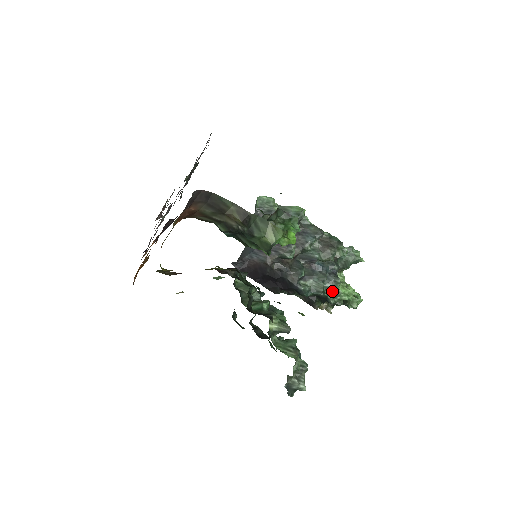
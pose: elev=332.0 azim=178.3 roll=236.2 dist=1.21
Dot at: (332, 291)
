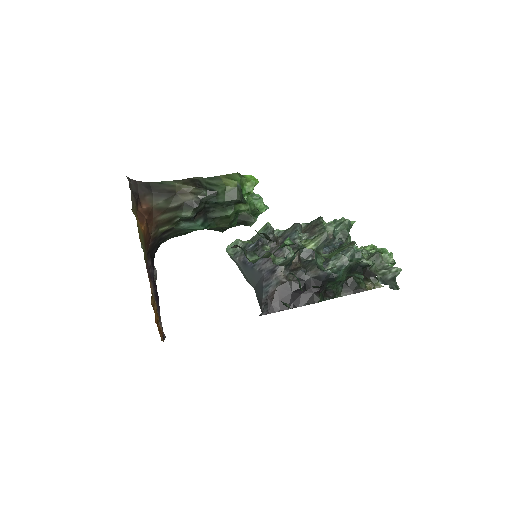
Dot at: (356, 256)
